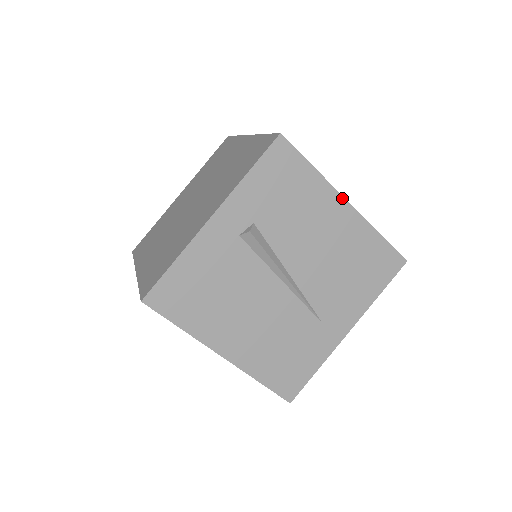
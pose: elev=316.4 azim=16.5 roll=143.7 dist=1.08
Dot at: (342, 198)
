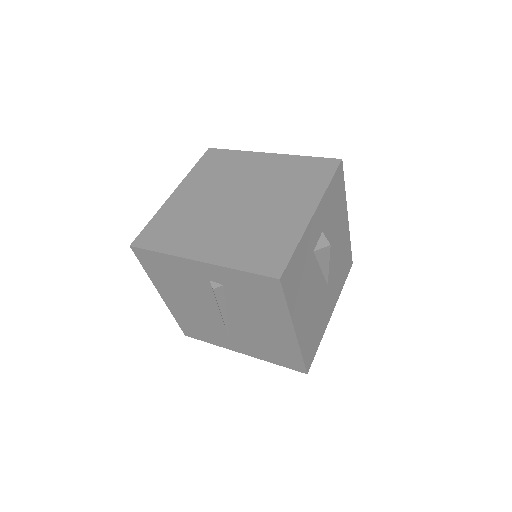
Dot at: (293, 328)
